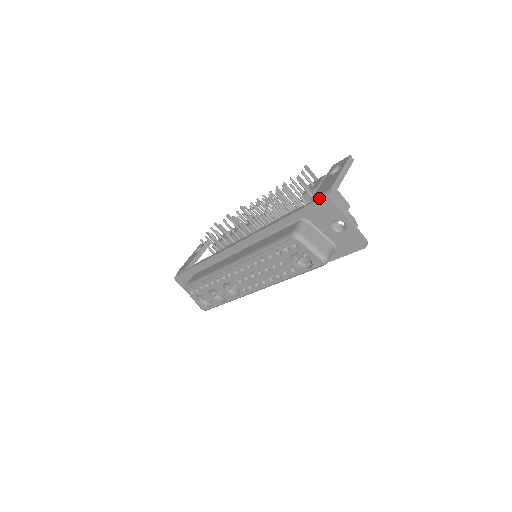
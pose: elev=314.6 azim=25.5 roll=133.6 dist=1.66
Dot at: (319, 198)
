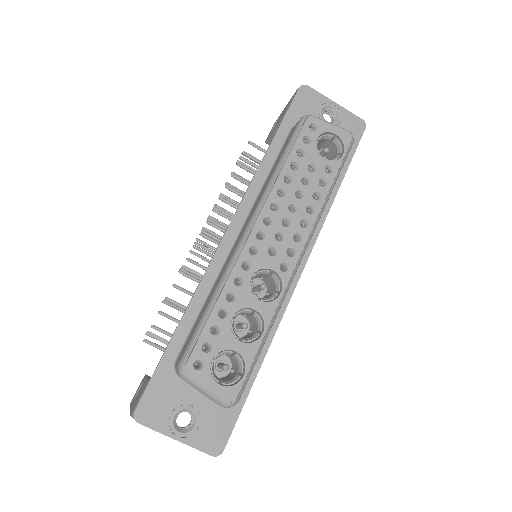
Dot at: (296, 92)
